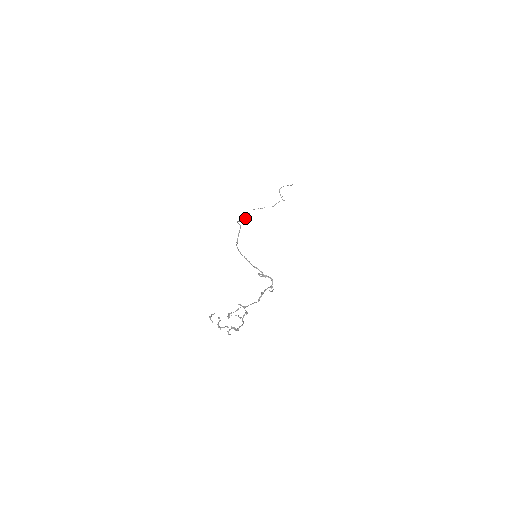
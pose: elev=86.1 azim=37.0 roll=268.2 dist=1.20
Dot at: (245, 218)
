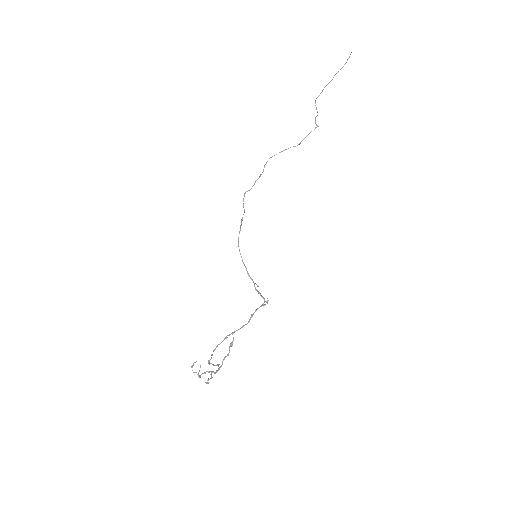
Dot at: (257, 179)
